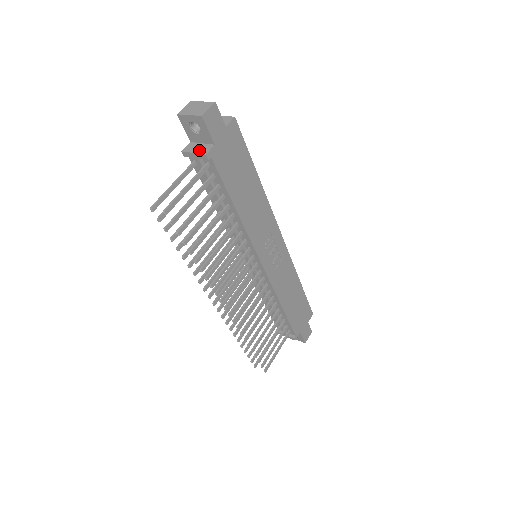
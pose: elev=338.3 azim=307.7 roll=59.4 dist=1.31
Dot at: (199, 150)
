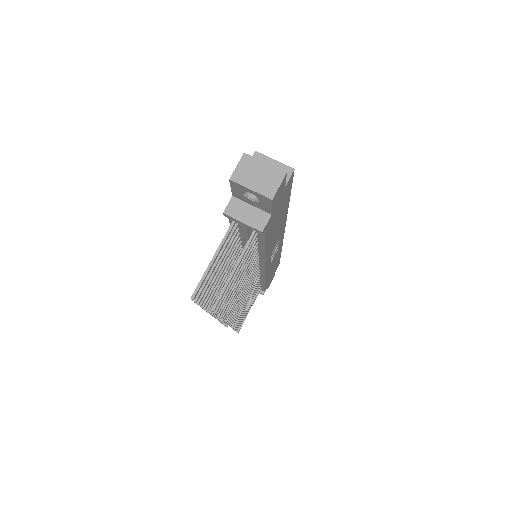
Dot at: (250, 220)
